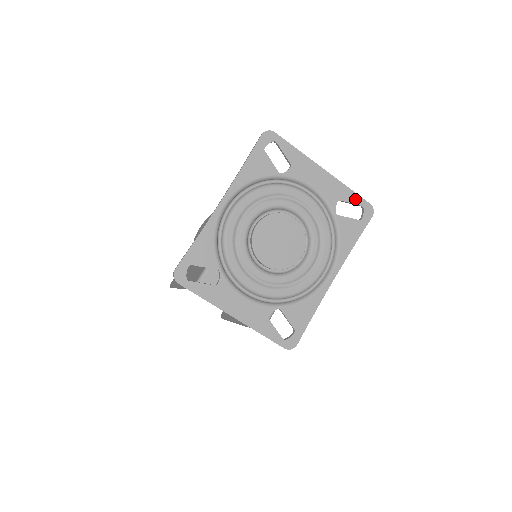
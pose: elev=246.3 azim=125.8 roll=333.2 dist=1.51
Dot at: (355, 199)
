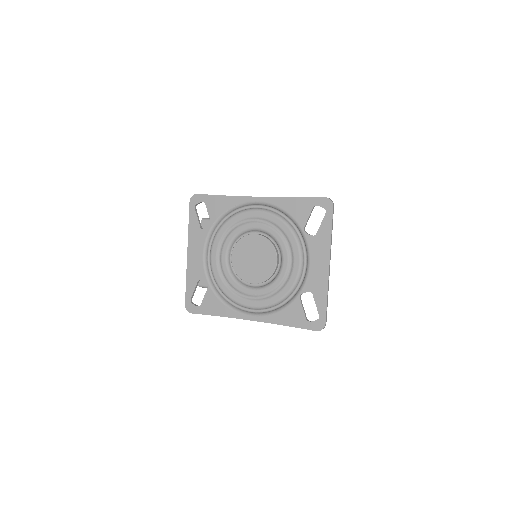
Dot at: (321, 307)
